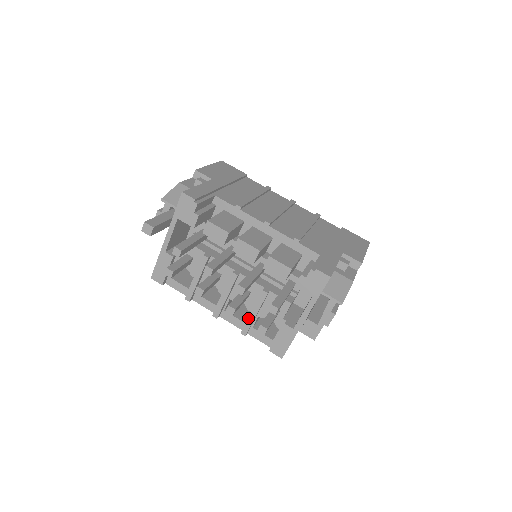
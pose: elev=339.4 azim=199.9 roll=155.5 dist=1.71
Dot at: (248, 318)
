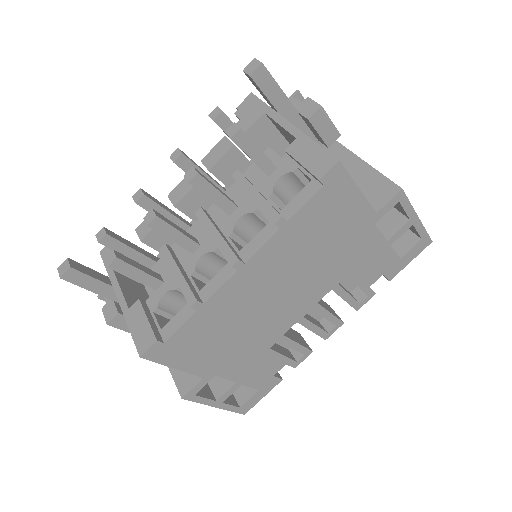
Dot at: occluded
